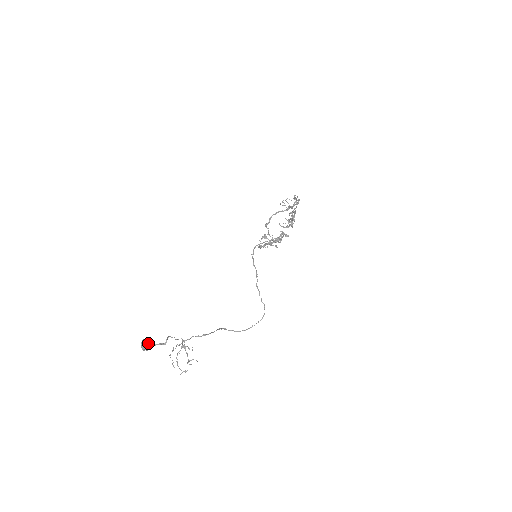
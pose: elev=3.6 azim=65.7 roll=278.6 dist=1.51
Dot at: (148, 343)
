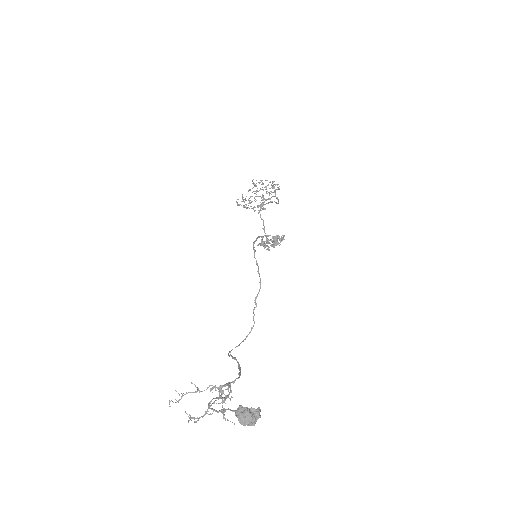
Dot at: occluded
